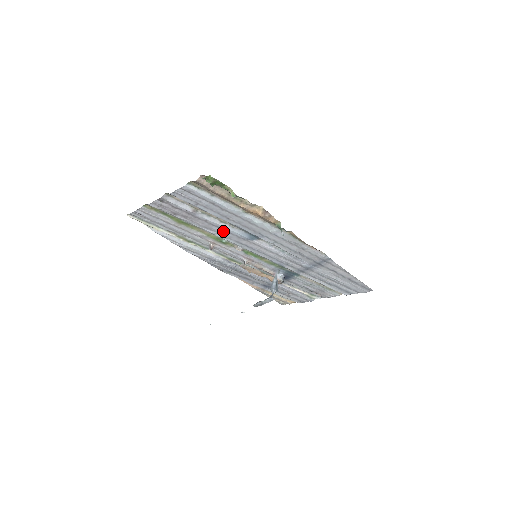
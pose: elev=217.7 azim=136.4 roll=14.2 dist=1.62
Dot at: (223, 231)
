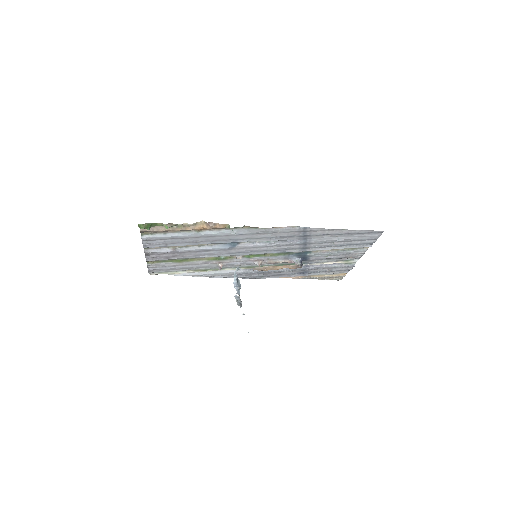
Dot at: (210, 252)
